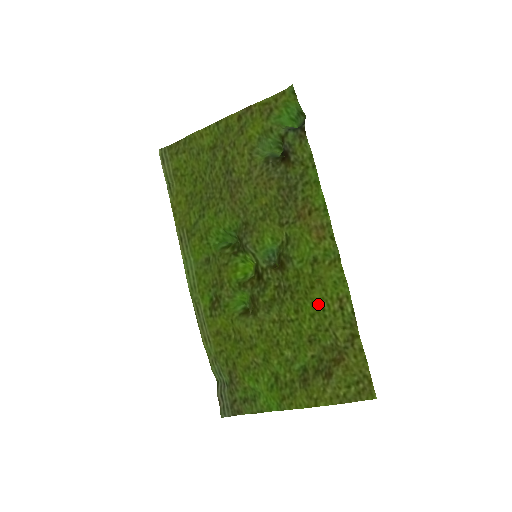
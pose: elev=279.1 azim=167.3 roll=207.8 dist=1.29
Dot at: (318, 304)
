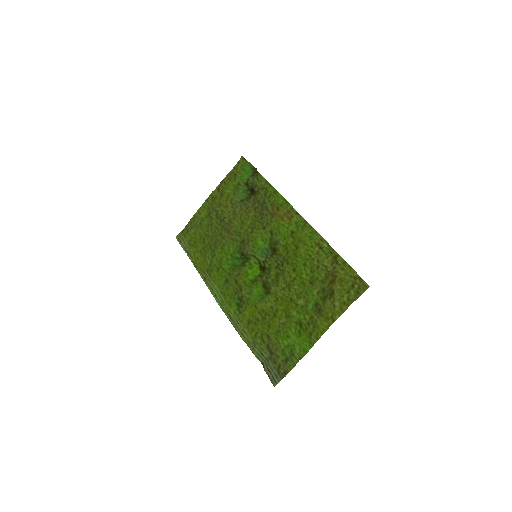
Dot at: (305, 255)
